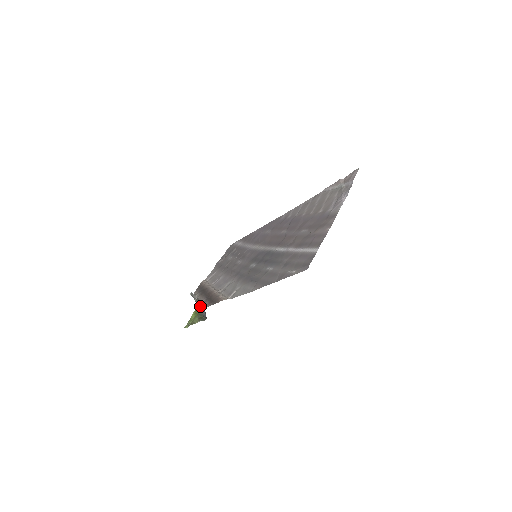
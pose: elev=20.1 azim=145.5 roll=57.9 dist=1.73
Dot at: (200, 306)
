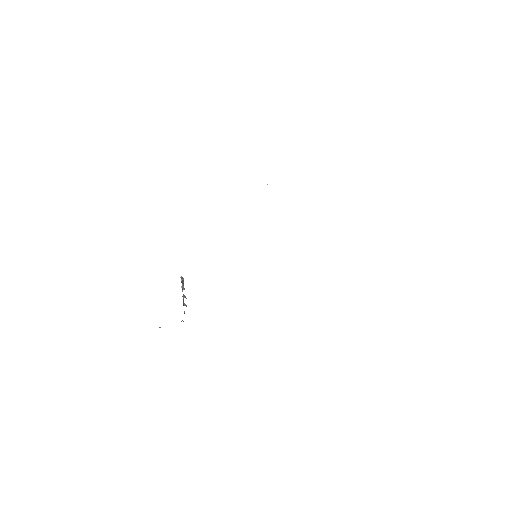
Dot at: (181, 279)
